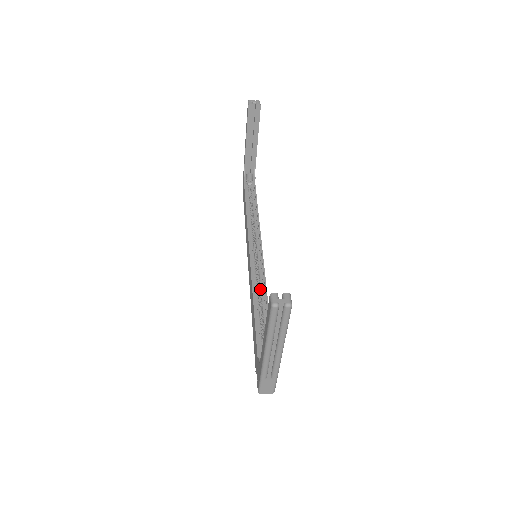
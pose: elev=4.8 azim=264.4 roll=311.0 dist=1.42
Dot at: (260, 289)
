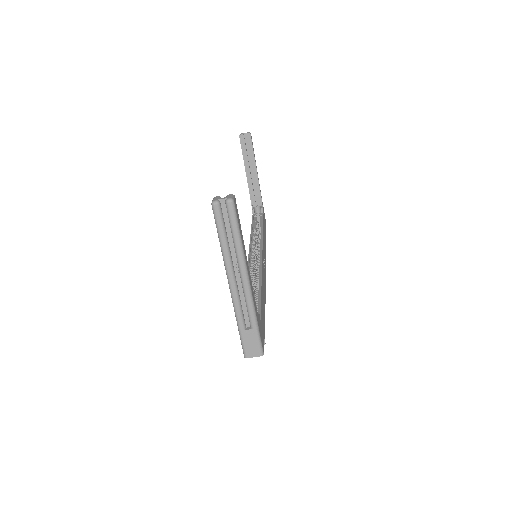
Dot at: (256, 276)
